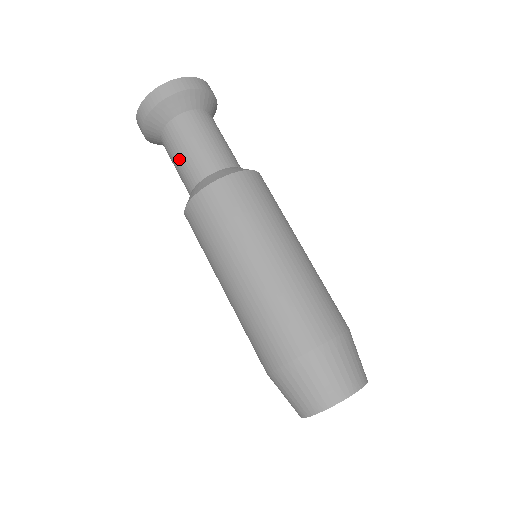
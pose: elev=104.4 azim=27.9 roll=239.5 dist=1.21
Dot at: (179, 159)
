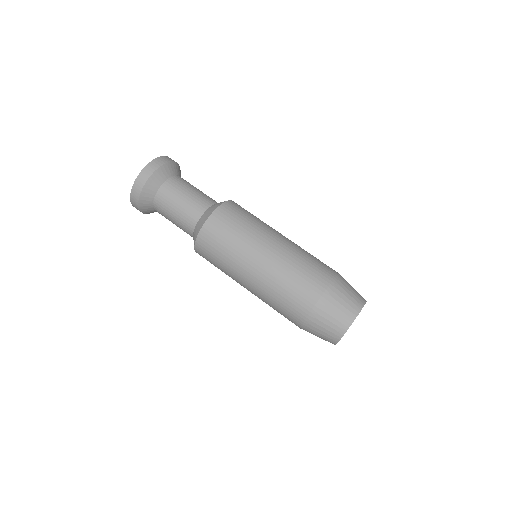
Dot at: (174, 216)
